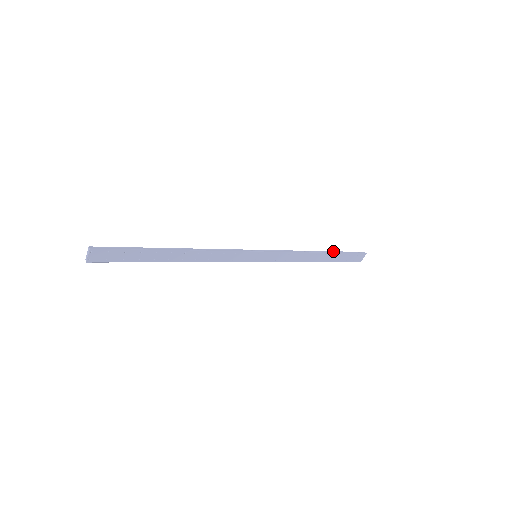
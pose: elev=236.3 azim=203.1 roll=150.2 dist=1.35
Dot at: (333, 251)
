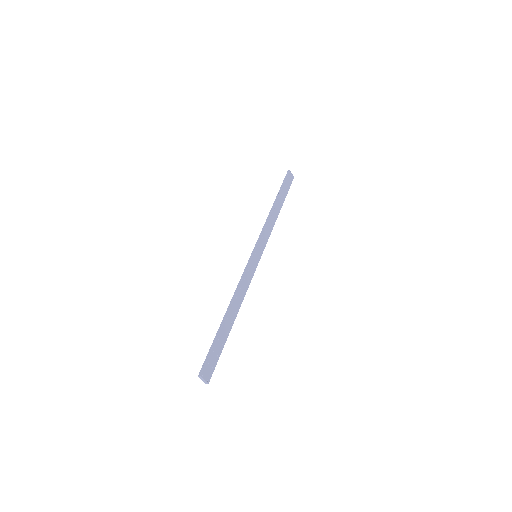
Dot at: (277, 195)
